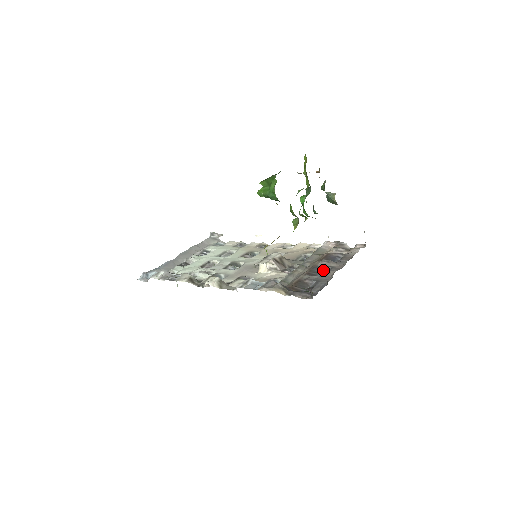
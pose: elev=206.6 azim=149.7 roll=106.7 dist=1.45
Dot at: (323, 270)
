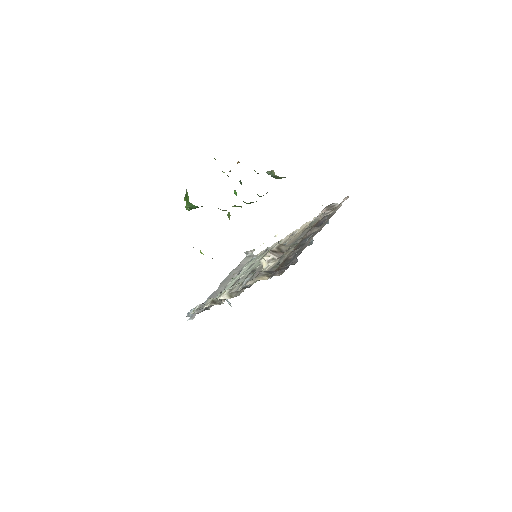
Dot at: occluded
